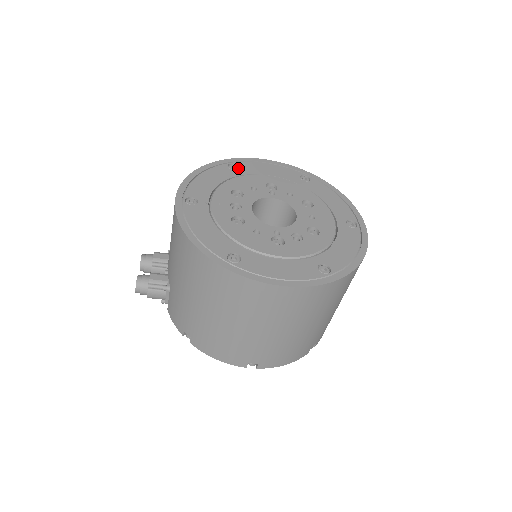
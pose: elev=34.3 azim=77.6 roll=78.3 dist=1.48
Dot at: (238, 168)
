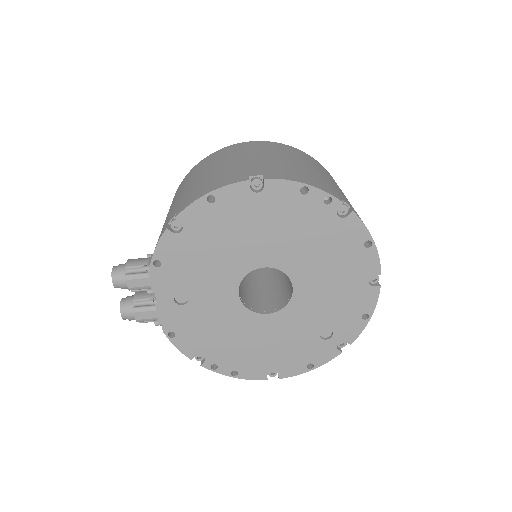
Dot at: occluded
